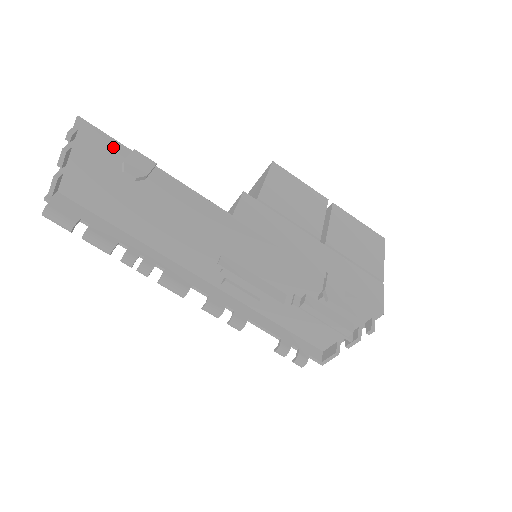
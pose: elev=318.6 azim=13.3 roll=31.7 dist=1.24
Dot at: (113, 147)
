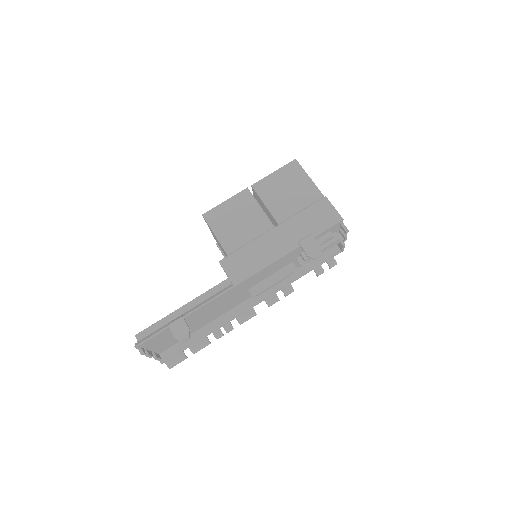
Dot at: (160, 334)
